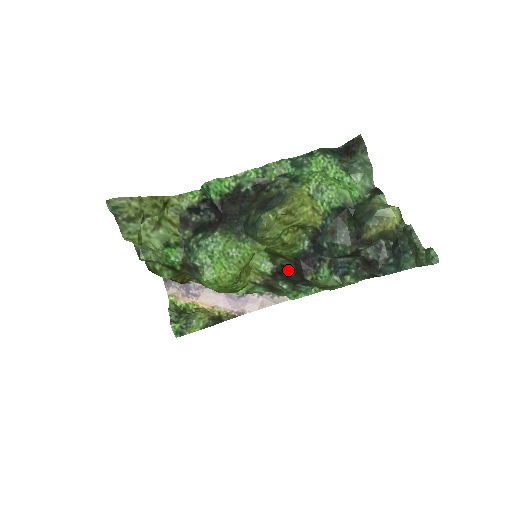
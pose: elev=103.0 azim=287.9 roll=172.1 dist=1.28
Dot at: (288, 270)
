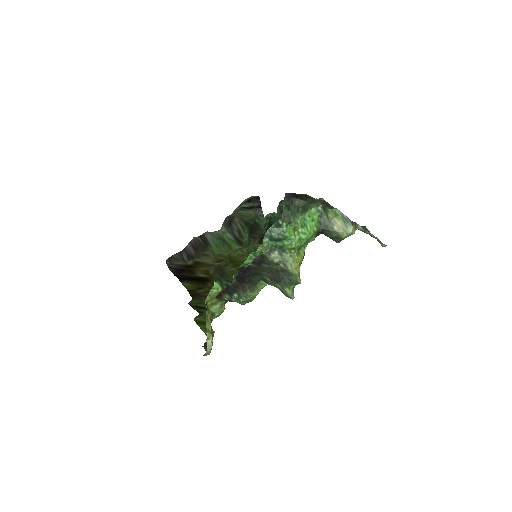
Dot at: occluded
